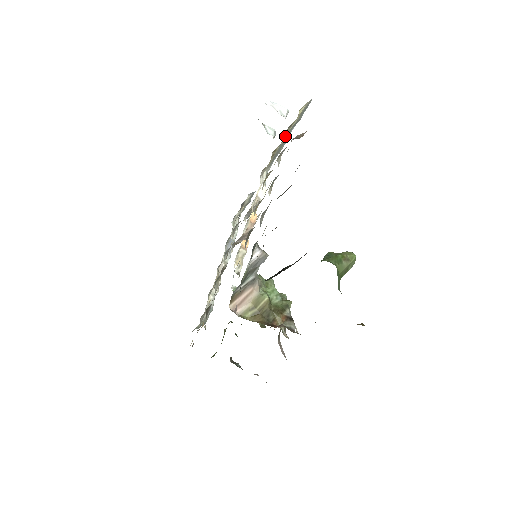
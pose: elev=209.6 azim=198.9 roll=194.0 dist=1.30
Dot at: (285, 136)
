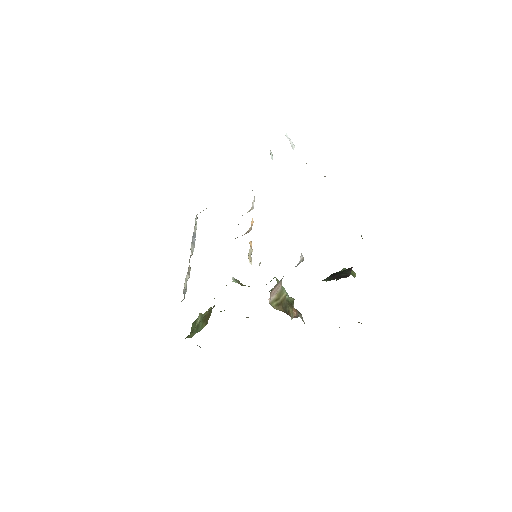
Dot at: occluded
